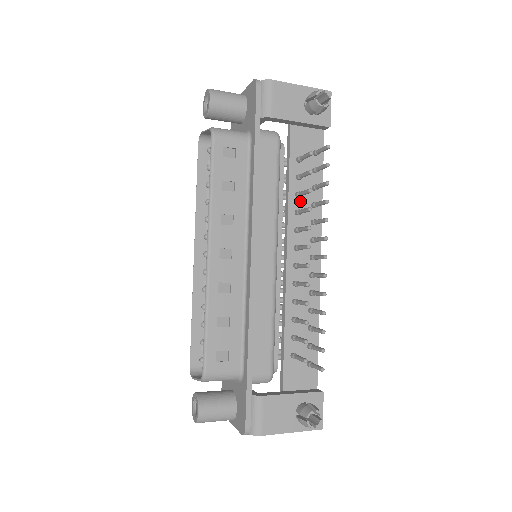
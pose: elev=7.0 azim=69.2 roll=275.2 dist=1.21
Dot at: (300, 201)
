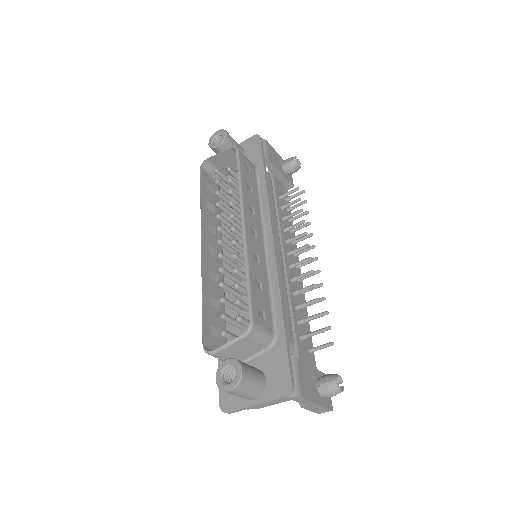
Dot at: (285, 224)
